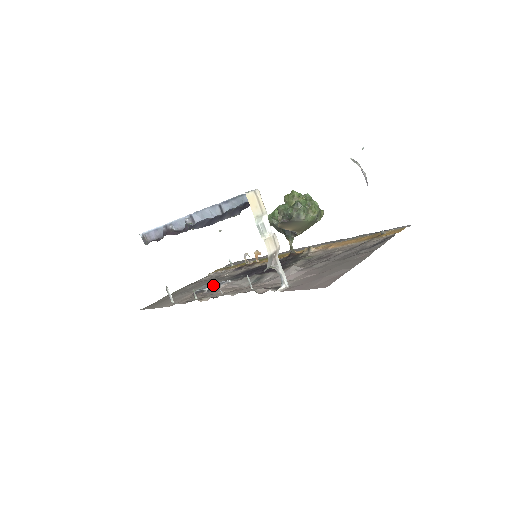
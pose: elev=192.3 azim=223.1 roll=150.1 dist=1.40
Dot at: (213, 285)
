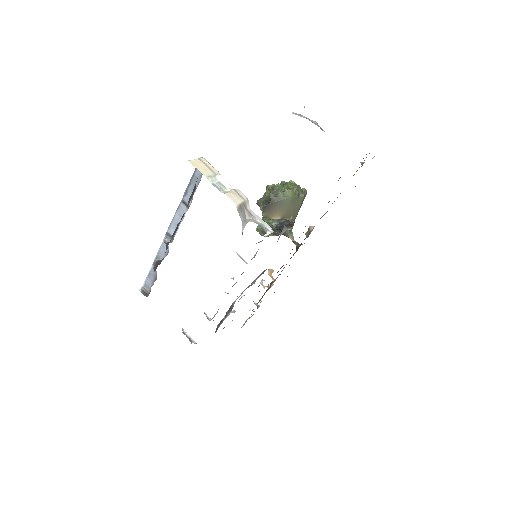
Dot at: occluded
